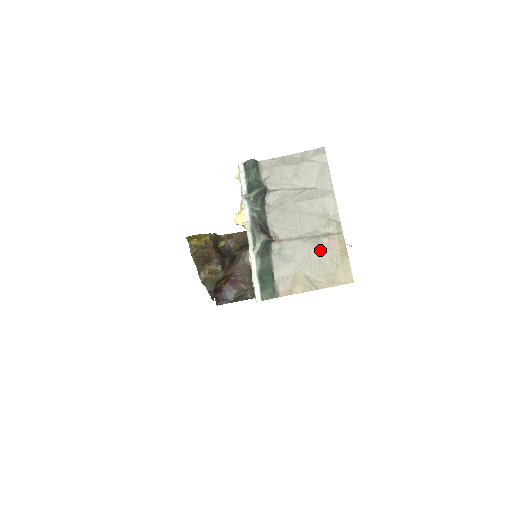
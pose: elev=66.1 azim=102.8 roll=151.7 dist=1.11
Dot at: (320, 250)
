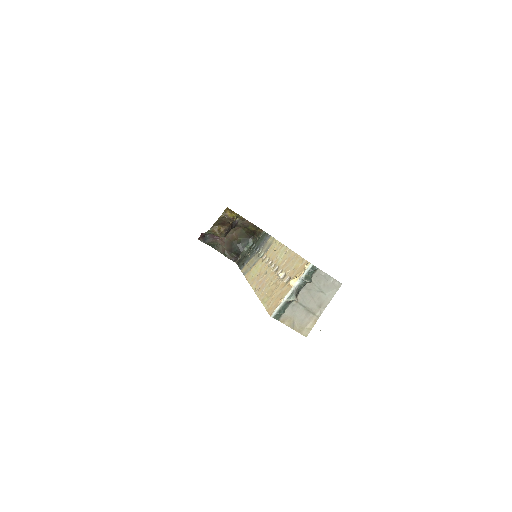
Dot at: (307, 317)
